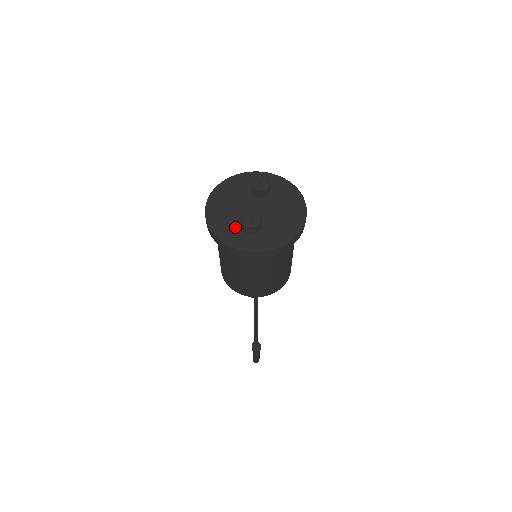
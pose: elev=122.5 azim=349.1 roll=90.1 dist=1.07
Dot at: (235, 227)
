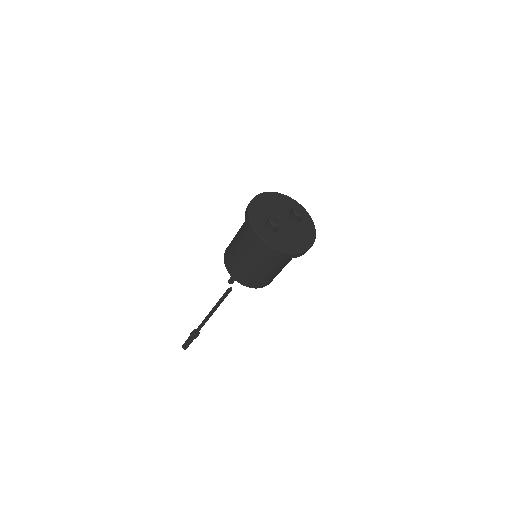
Dot at: (263, 218)
